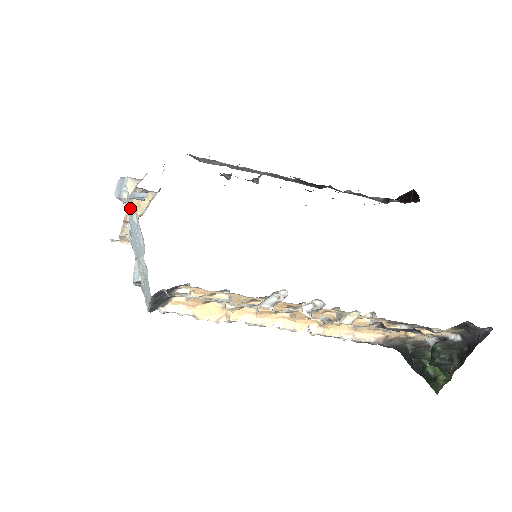
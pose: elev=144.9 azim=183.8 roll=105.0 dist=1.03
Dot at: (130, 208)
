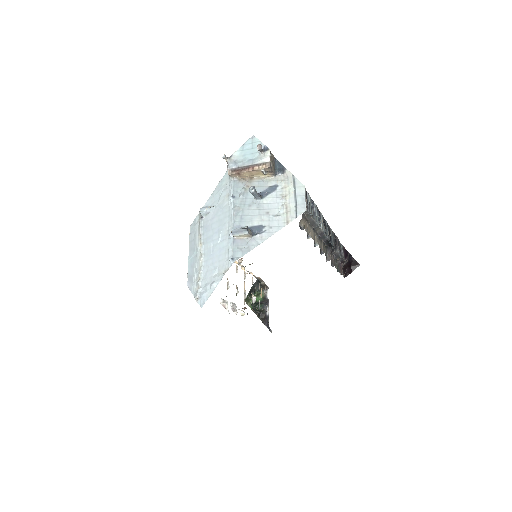
Dot at: (225, 255)
